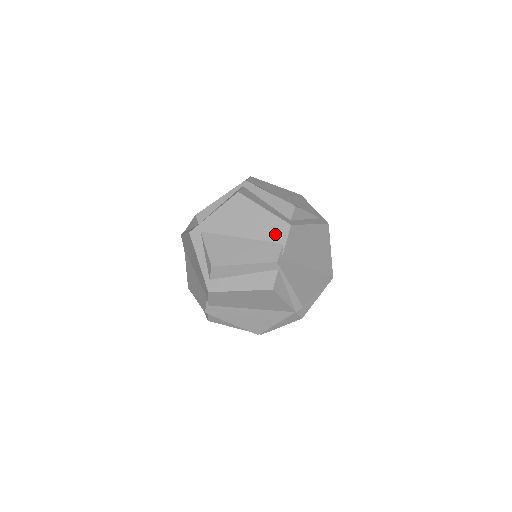
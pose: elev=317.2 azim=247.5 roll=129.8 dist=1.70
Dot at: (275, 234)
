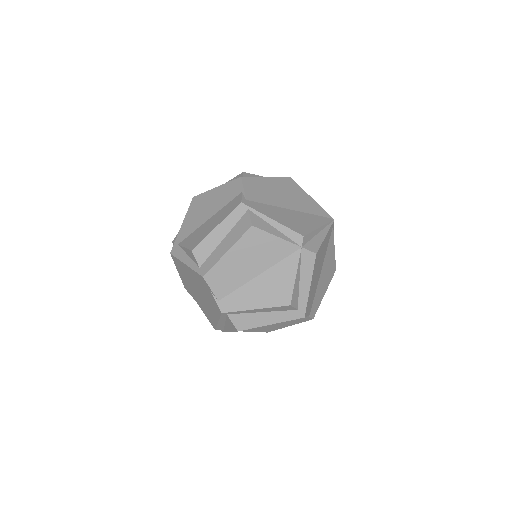
Dot at: (232, 193)
